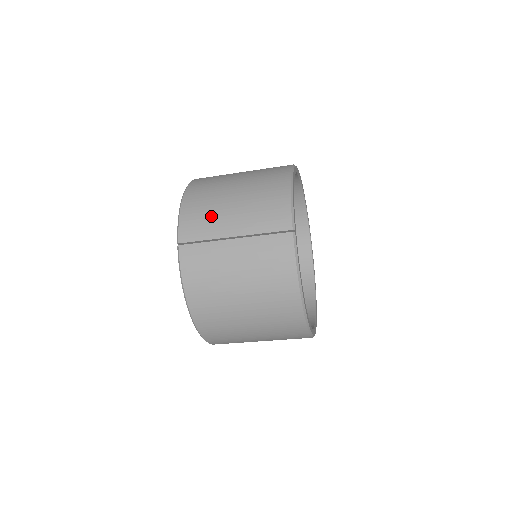
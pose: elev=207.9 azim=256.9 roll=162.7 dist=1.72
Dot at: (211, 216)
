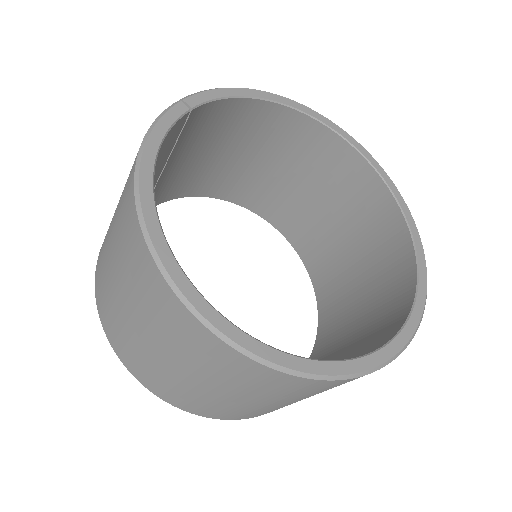
Dot at: occluded
